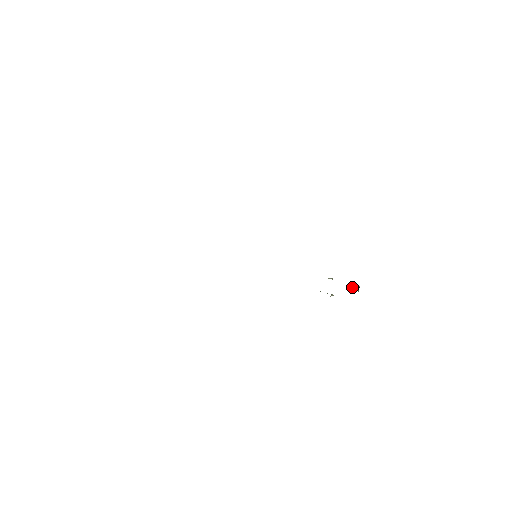
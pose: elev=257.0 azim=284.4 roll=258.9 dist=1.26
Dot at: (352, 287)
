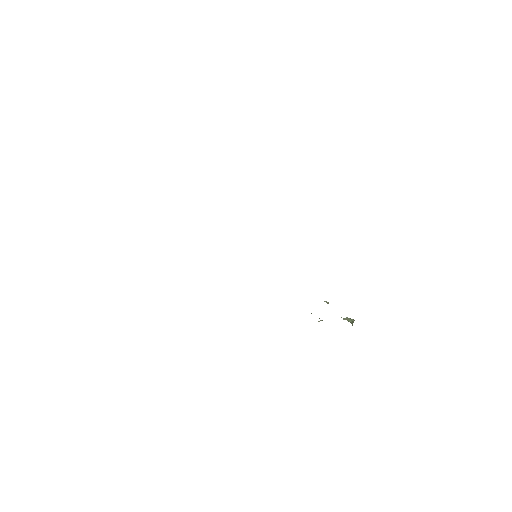
Dot at: (346, 318)
